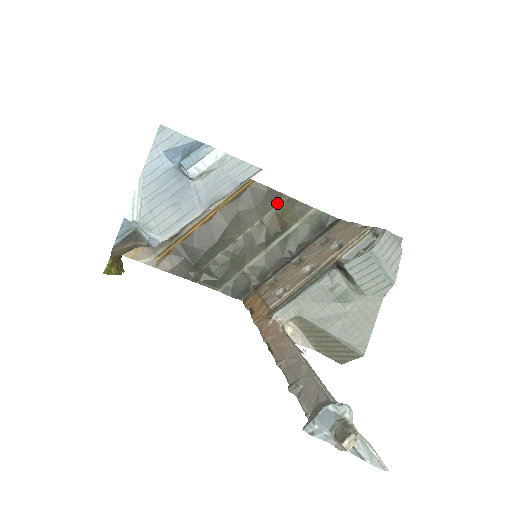
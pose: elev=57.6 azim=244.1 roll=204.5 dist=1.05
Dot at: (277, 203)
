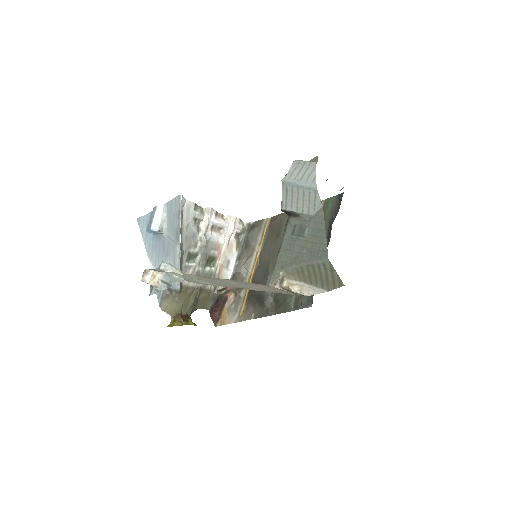
Dot at: occluded
